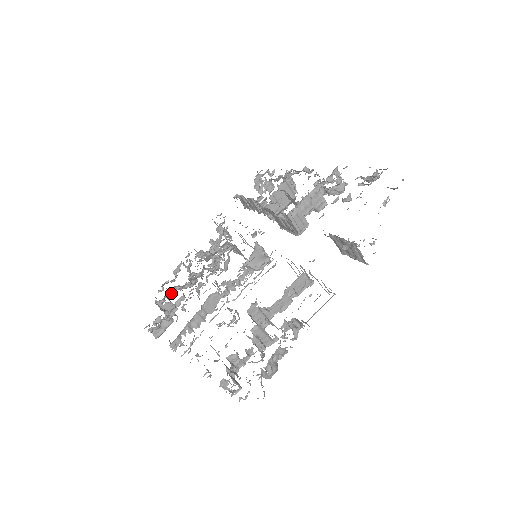
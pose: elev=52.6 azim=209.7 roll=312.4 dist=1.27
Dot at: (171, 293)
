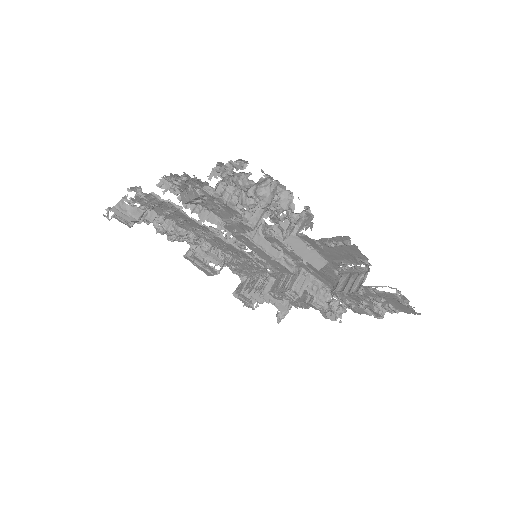
Dot at: (160, 218)
